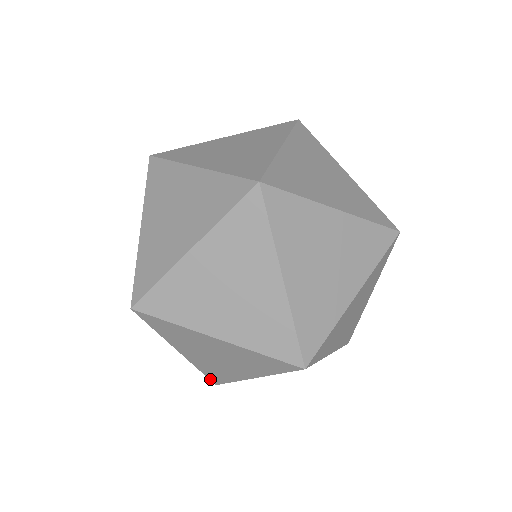
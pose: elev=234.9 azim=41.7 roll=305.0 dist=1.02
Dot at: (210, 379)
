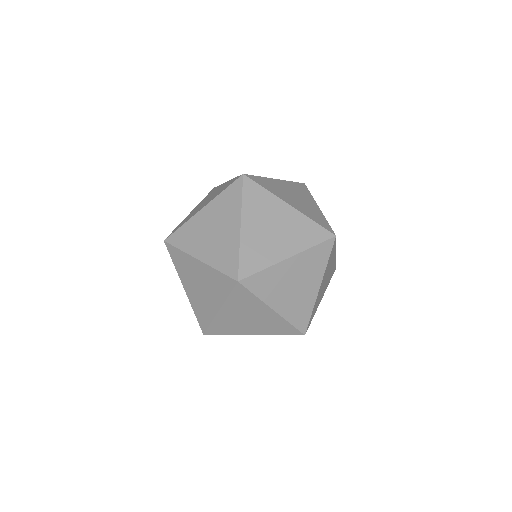
Dot at: (200, 325)
